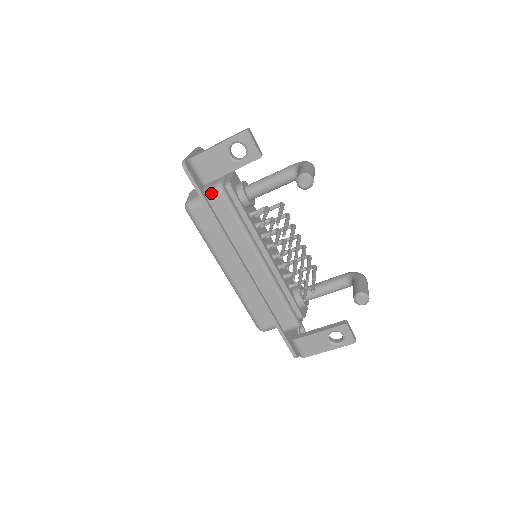
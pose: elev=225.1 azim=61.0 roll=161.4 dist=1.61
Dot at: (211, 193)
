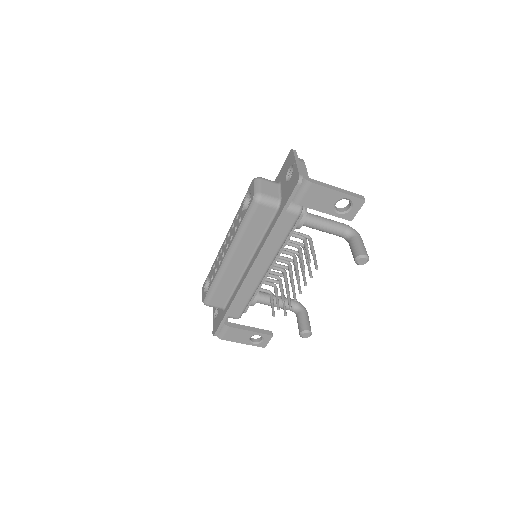
Dot at: (291, 210)
